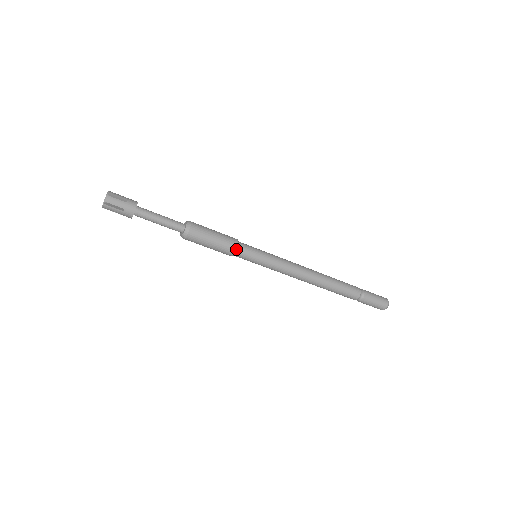
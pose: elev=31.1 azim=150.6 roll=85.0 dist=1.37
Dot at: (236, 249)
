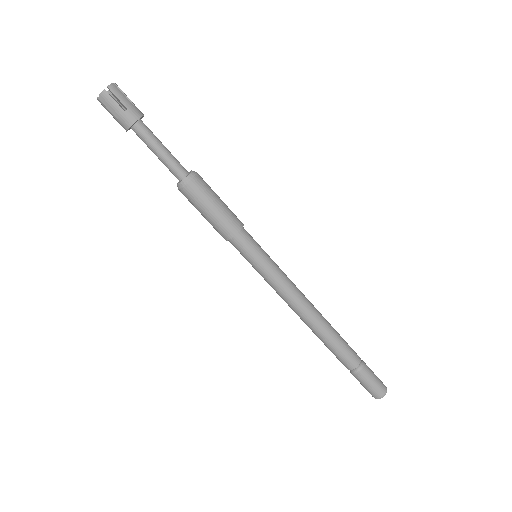
Dot at: (240, 230)
